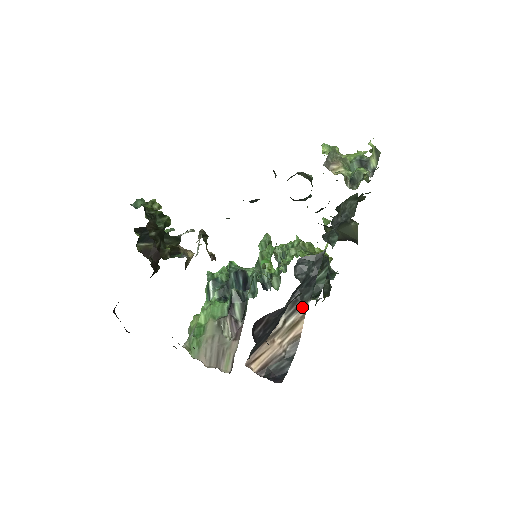
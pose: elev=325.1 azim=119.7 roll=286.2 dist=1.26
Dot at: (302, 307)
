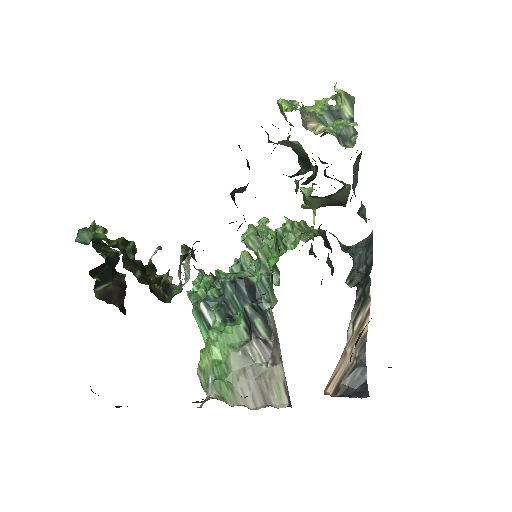
Dot at: (366, 303)
